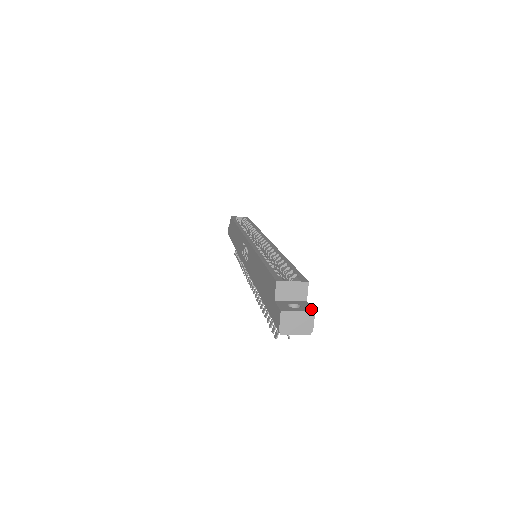
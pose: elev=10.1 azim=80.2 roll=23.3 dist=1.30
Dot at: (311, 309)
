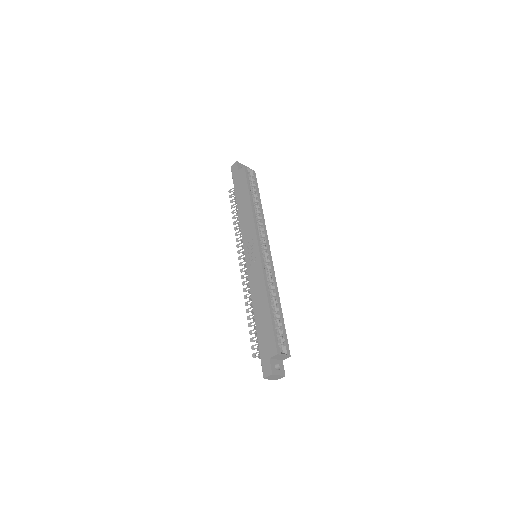
Dot at: (284, 373)
